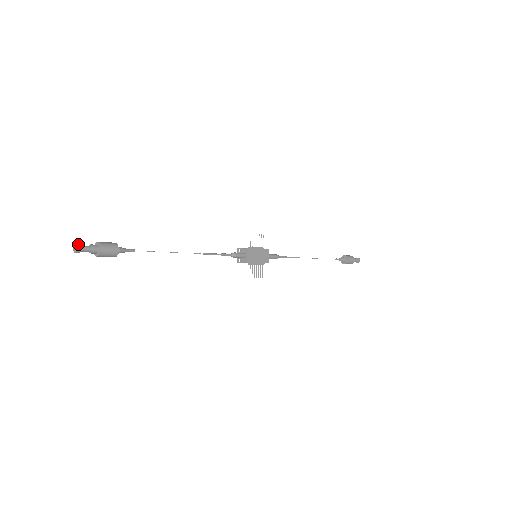
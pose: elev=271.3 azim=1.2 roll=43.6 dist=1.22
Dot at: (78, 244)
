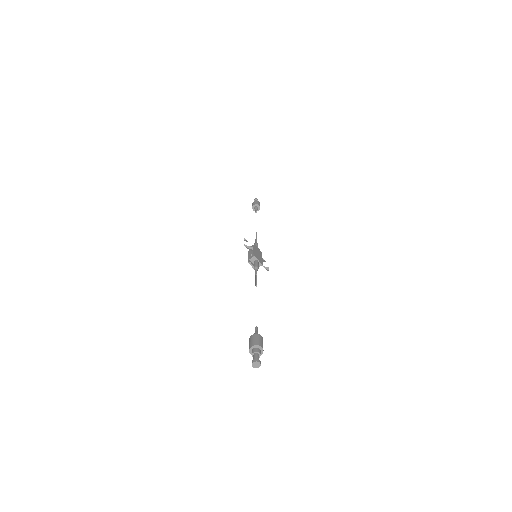
Dot at: (255, 360)
